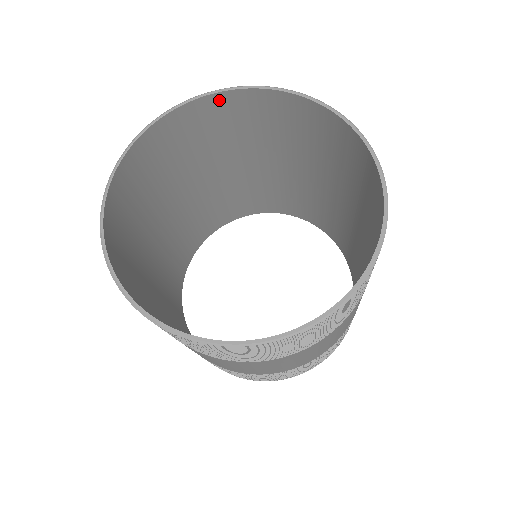
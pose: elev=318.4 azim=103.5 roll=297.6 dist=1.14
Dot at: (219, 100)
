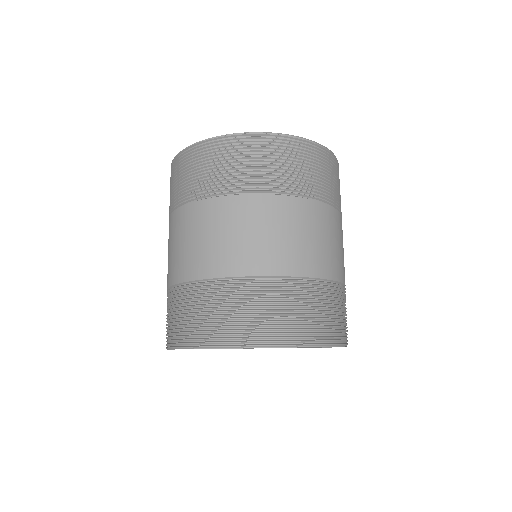
Dot at: occluded
